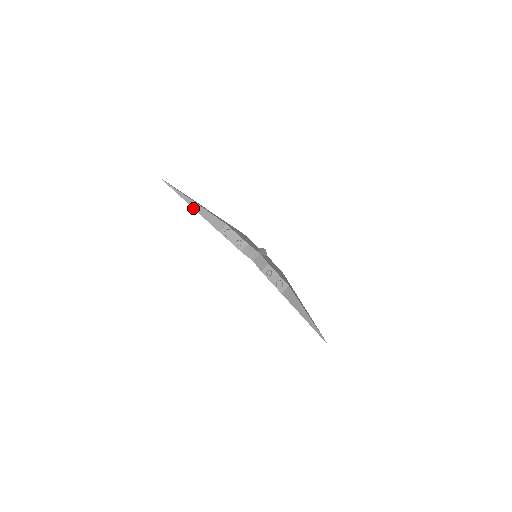
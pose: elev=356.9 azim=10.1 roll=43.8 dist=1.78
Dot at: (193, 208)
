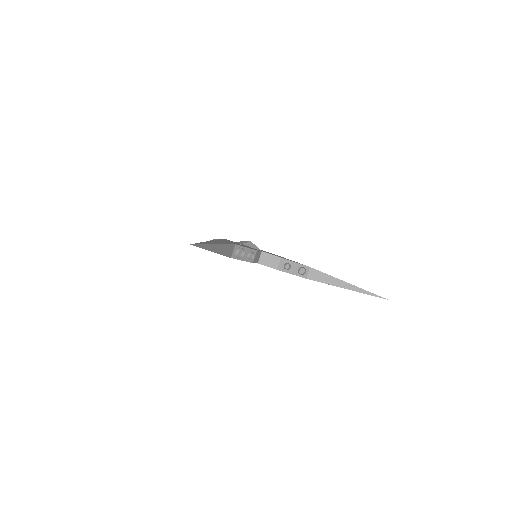
Dot at: (214, 252)
